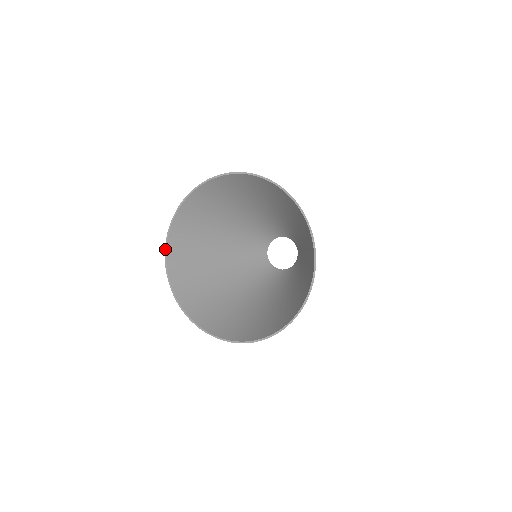
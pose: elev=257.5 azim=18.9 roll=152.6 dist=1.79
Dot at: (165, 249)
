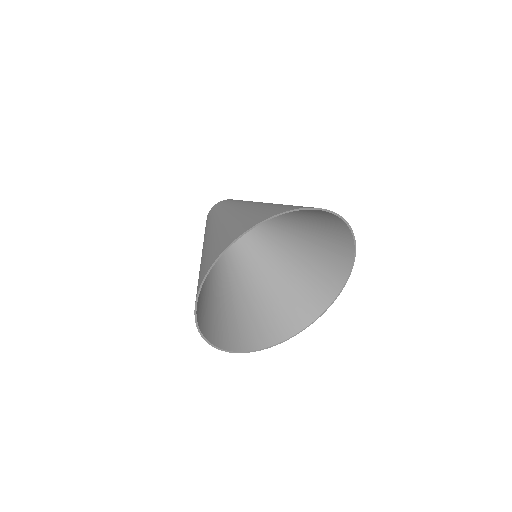
Dot at: occluded
